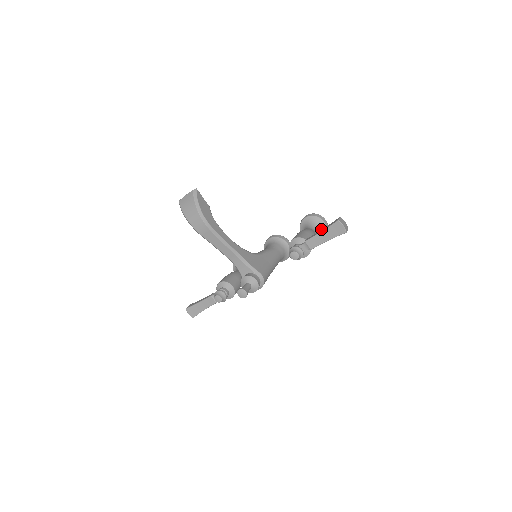
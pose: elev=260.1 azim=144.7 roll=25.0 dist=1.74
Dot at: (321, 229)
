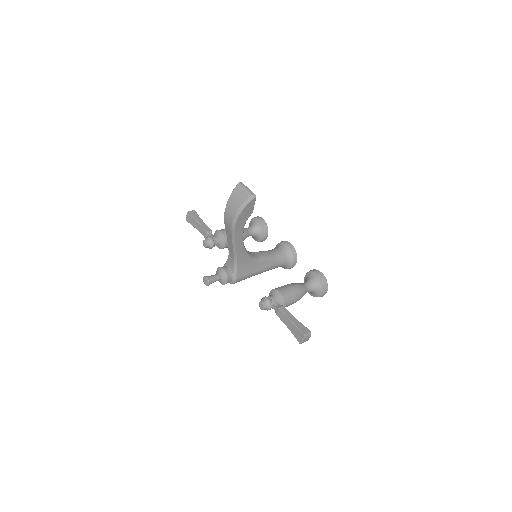
Dot at: (316, 293)
